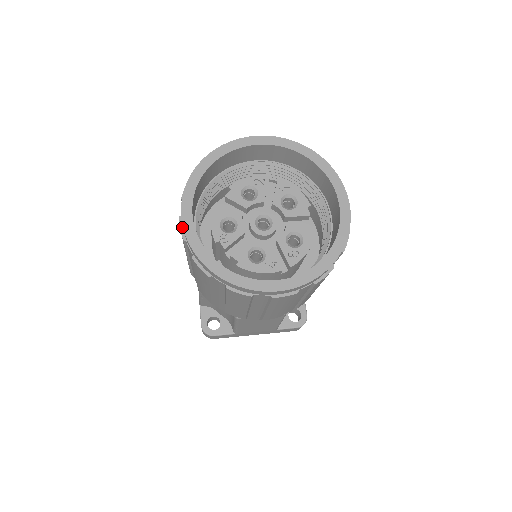
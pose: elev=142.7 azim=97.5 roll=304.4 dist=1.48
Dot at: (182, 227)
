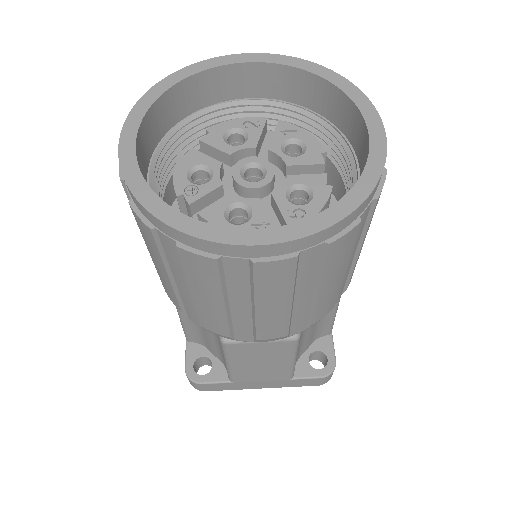
Dot at: occluded
